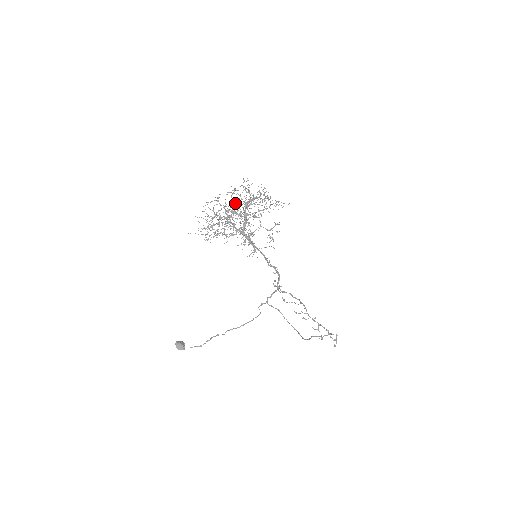
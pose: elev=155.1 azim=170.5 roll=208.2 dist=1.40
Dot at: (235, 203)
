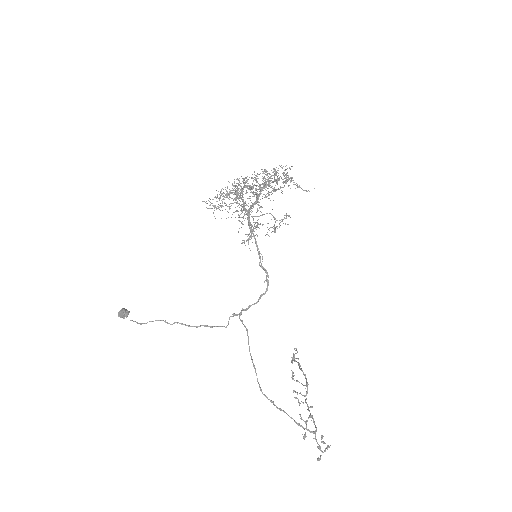
Dot at: (255, 178)
